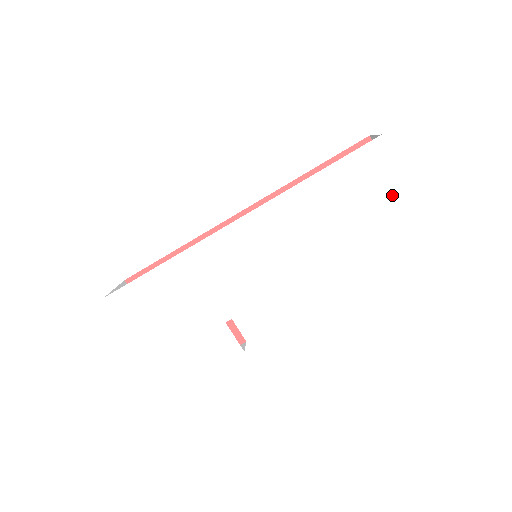
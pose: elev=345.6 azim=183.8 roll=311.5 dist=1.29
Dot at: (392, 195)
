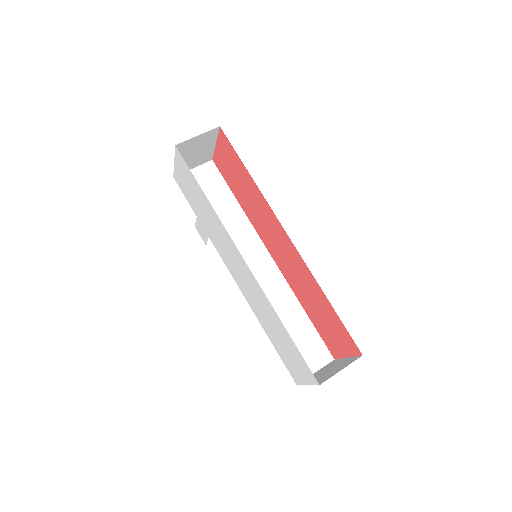
Dot at: (297, 373)
